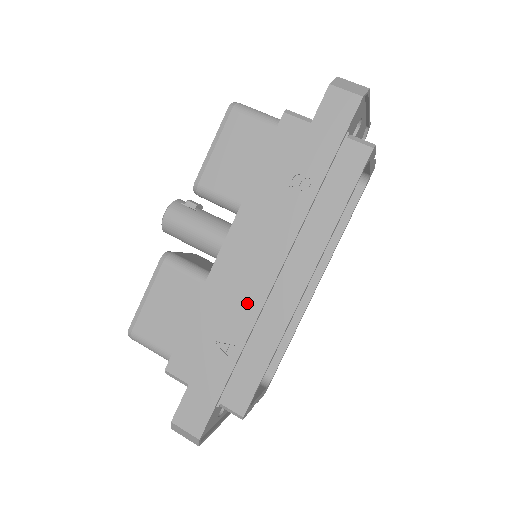
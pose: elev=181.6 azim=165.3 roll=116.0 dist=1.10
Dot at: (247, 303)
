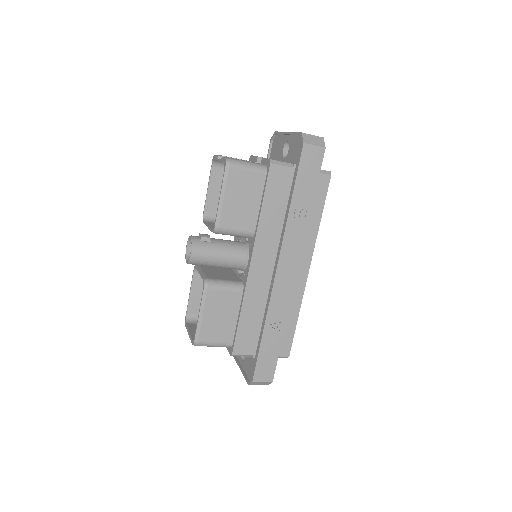
Dot at: (283, 295)
